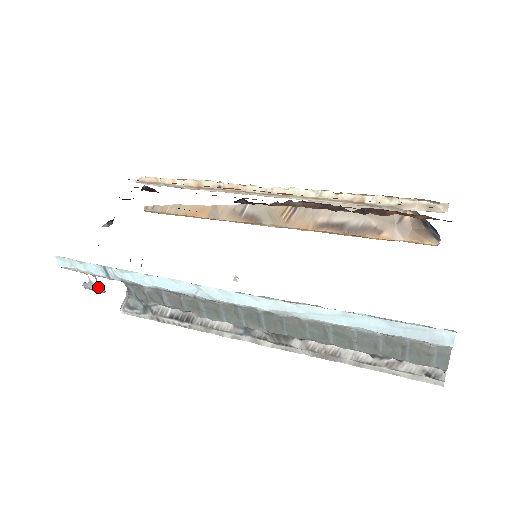
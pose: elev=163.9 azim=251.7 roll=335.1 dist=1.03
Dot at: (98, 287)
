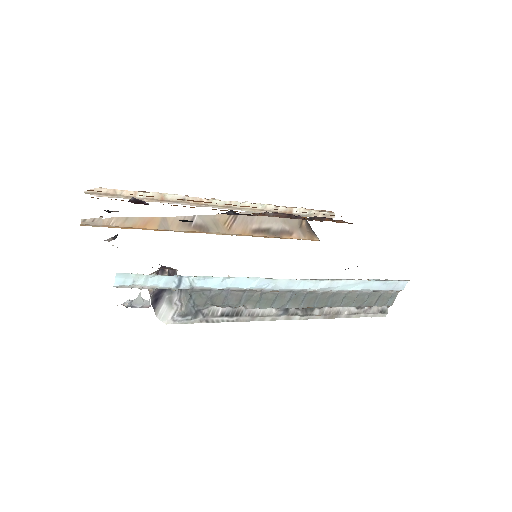
Dot at: (147, 302)
